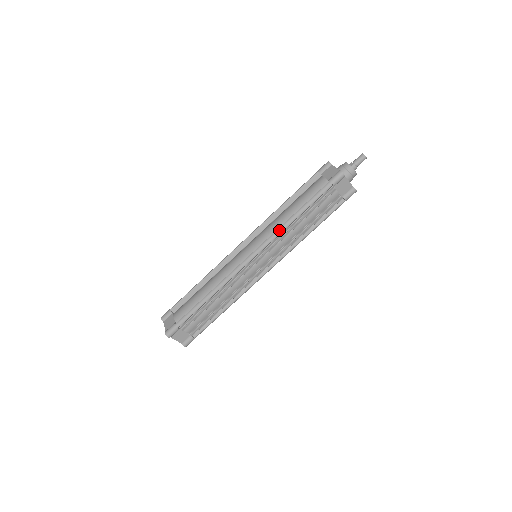
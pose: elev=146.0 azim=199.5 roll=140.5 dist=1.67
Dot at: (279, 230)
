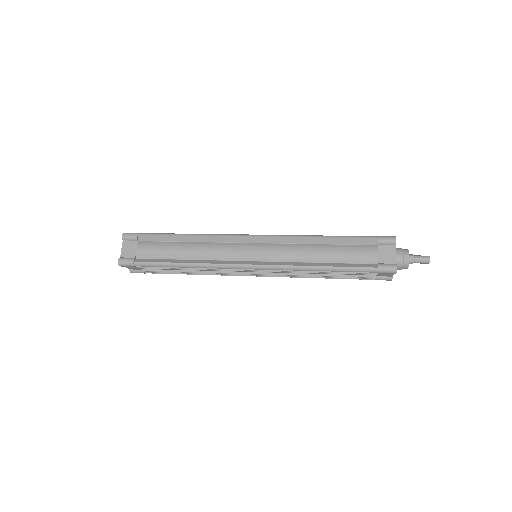
Dot at: (296, 268)
